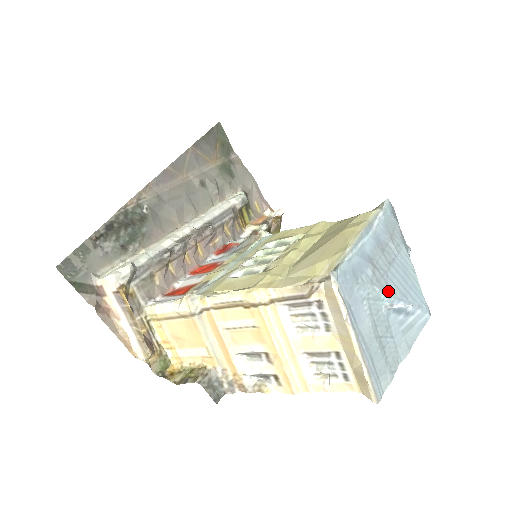
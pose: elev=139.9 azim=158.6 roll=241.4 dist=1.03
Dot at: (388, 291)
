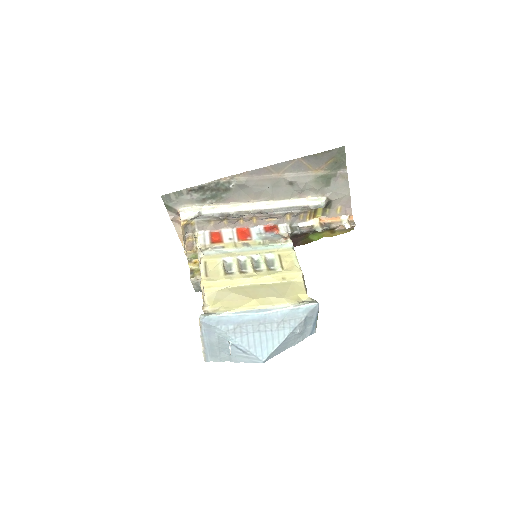
Dot at: (237, 339)
